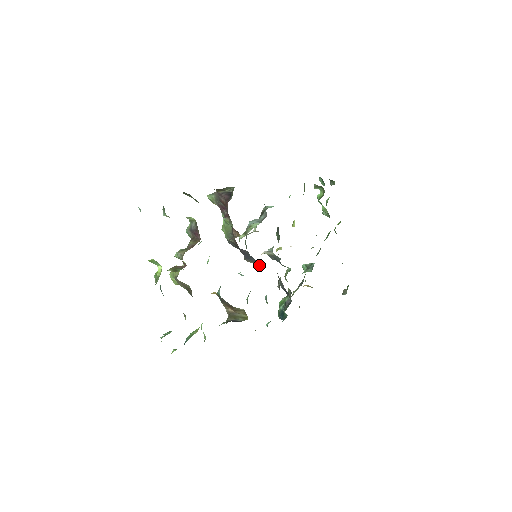
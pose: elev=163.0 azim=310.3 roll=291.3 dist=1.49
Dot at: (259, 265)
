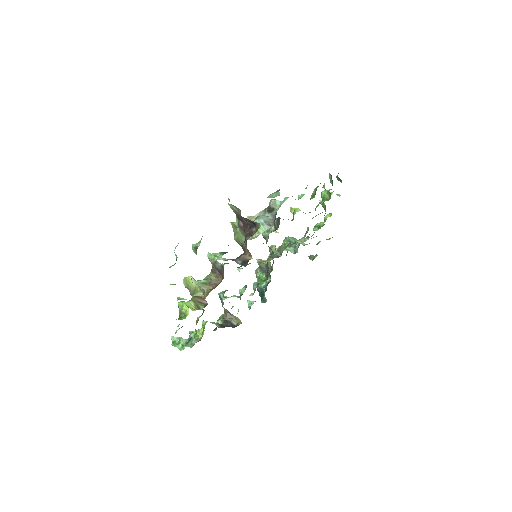
Dot at: occluded
